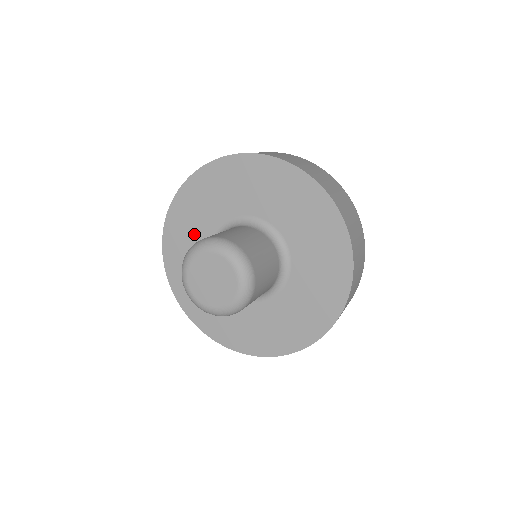
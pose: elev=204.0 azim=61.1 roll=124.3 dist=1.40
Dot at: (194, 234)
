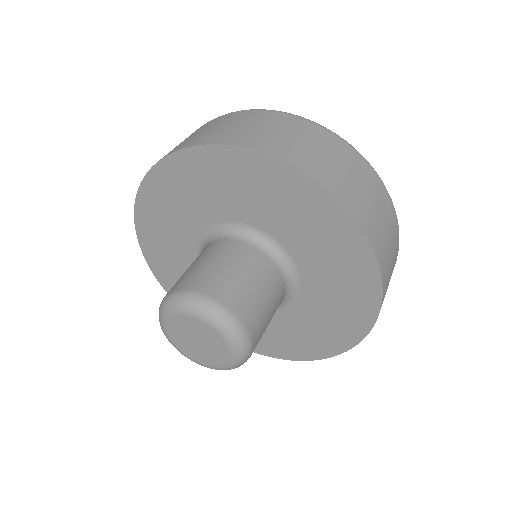
Dot at: (178, 218)
